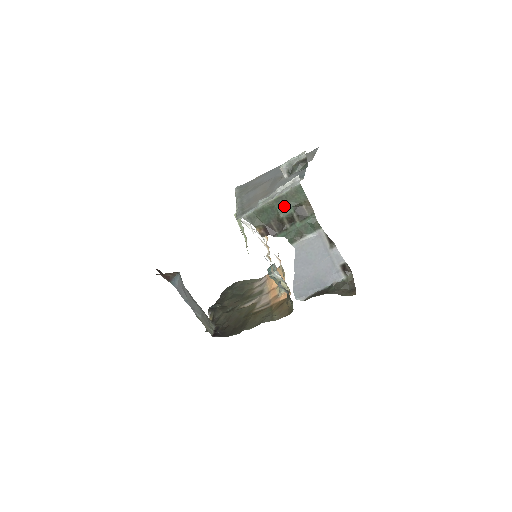
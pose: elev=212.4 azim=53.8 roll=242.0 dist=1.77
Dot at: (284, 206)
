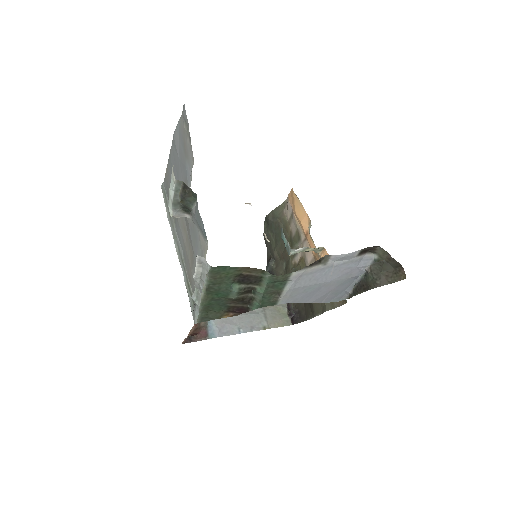
Dot at: (223, 290)
